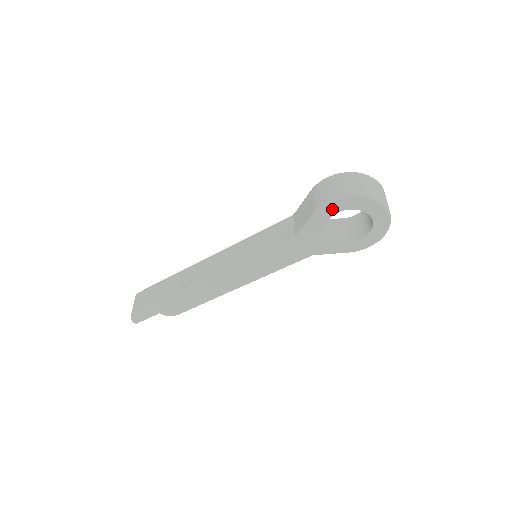
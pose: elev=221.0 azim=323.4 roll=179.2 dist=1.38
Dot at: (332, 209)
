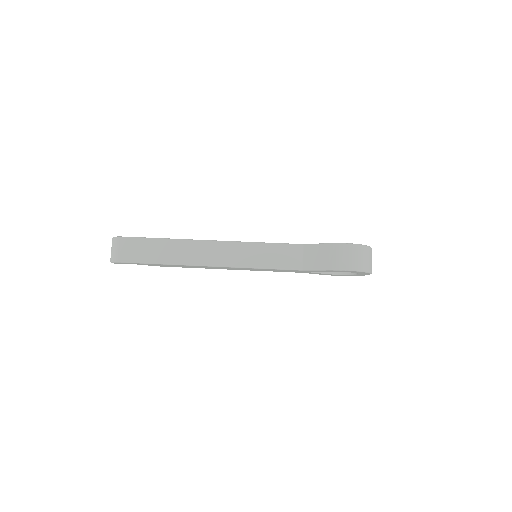
Dot at: (343, 271)
